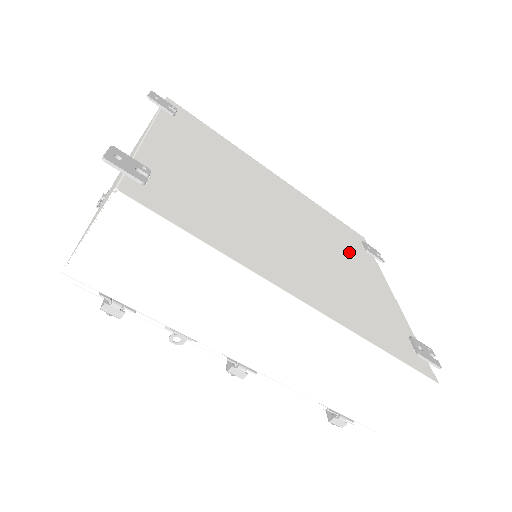
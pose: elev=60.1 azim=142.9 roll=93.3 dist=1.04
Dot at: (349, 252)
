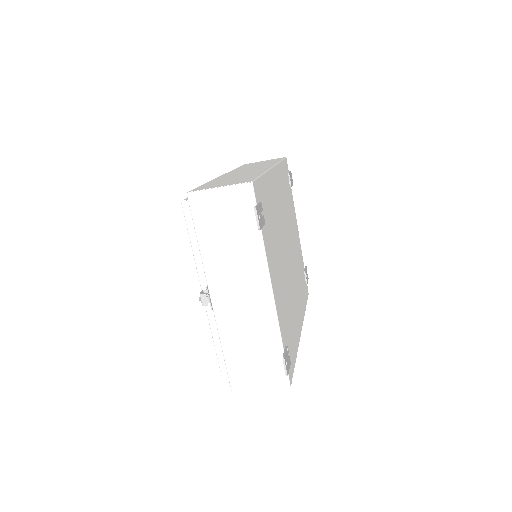
Dot at: (291, 216)
